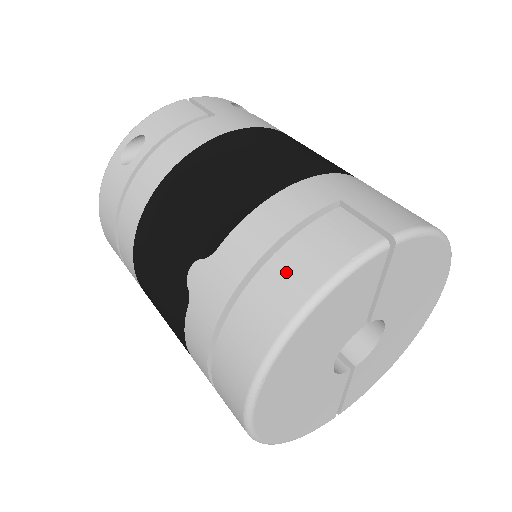
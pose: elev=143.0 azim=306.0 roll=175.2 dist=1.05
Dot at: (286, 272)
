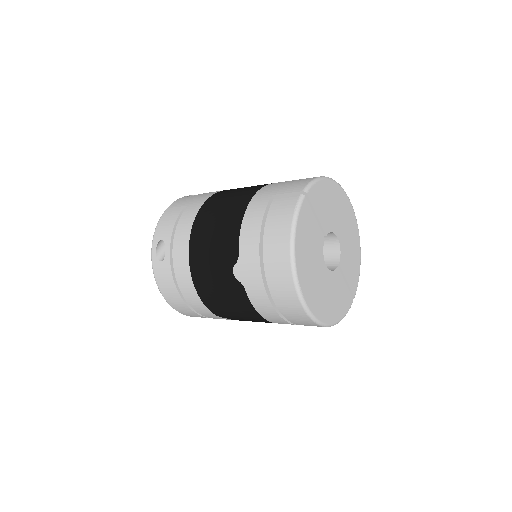
Dot at: (274, 236)
